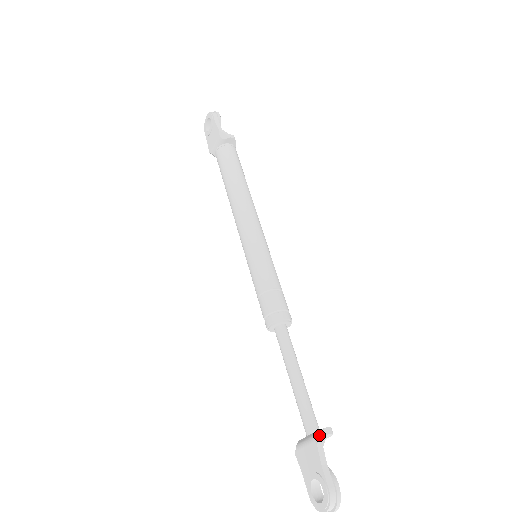
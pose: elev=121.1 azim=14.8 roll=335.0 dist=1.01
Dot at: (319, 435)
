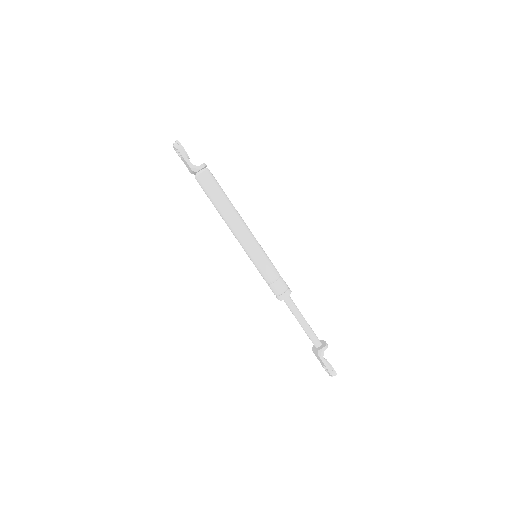
Dot at: (320, 353)
